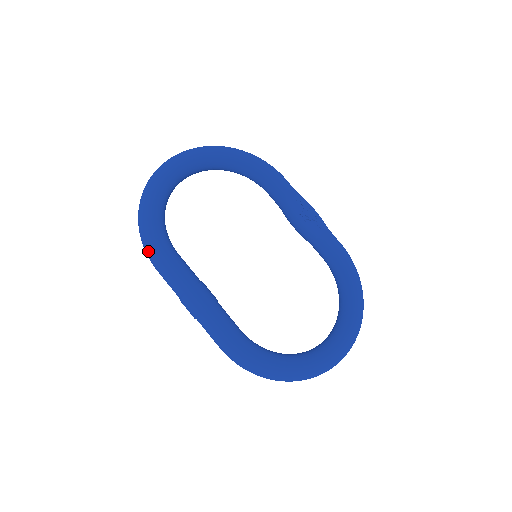
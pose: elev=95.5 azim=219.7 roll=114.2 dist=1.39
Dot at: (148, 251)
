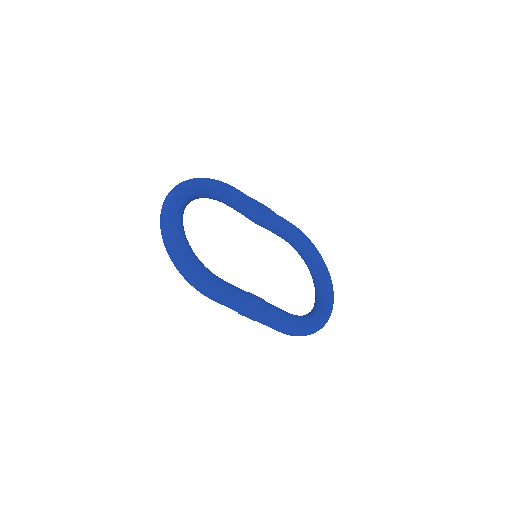
Dot at: (206, 289)
